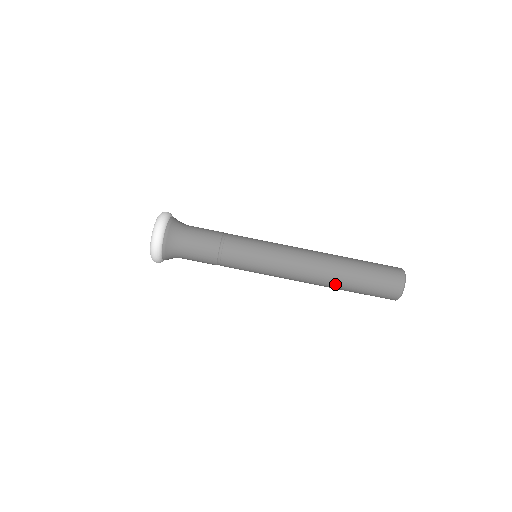
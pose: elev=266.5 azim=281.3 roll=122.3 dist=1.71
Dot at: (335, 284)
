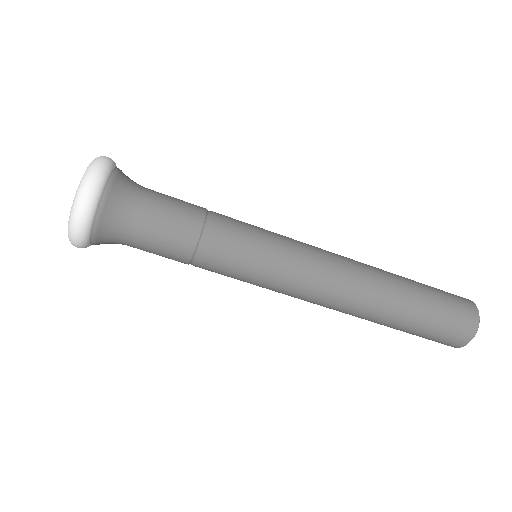
Dot at: (370, 320)
